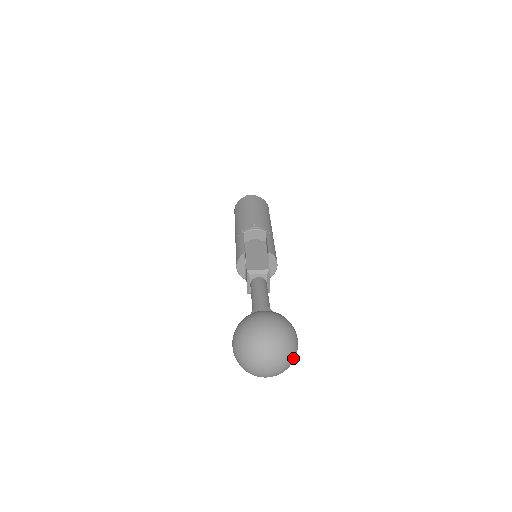
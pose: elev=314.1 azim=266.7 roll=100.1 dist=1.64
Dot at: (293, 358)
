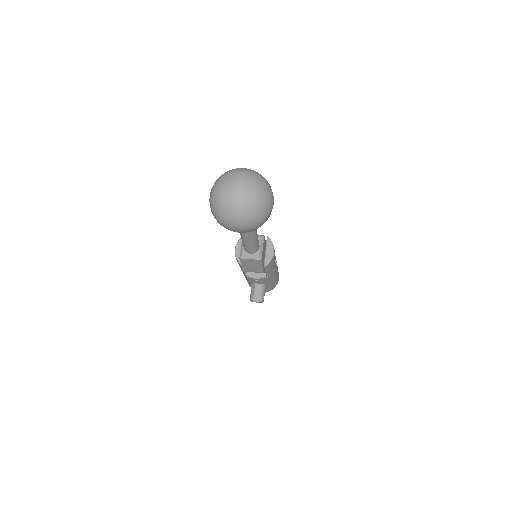
Dot at: (265, 195)
